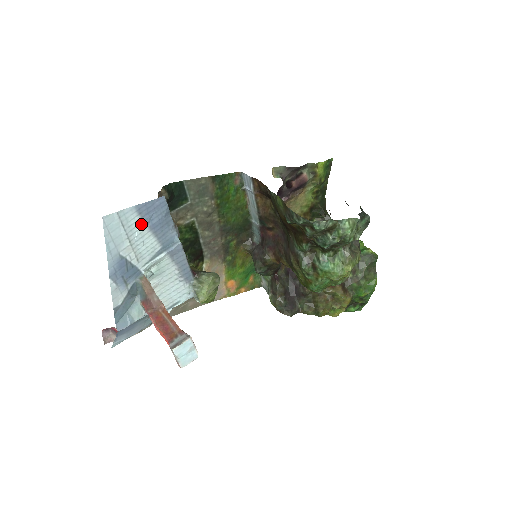
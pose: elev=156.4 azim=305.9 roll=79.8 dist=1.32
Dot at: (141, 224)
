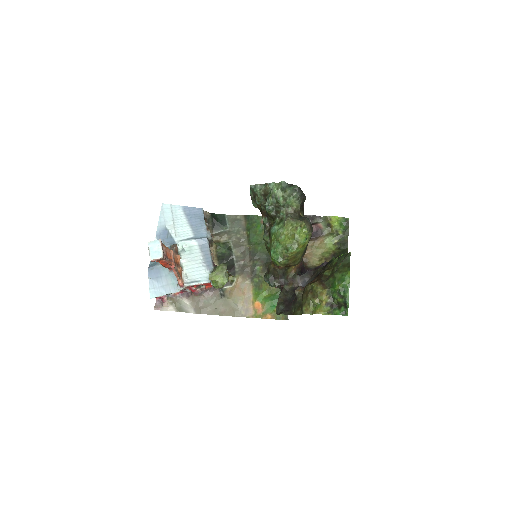
Dot at: (184, 217)
